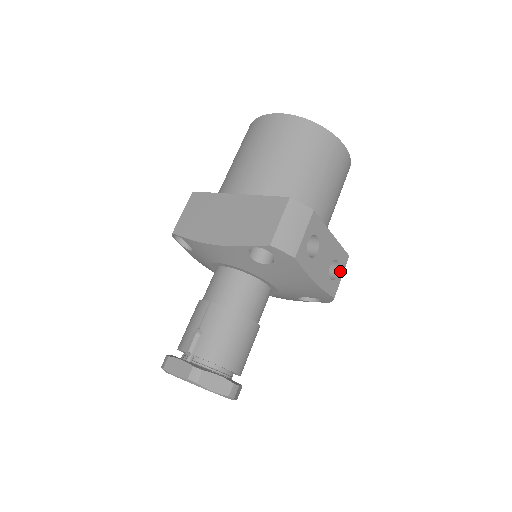
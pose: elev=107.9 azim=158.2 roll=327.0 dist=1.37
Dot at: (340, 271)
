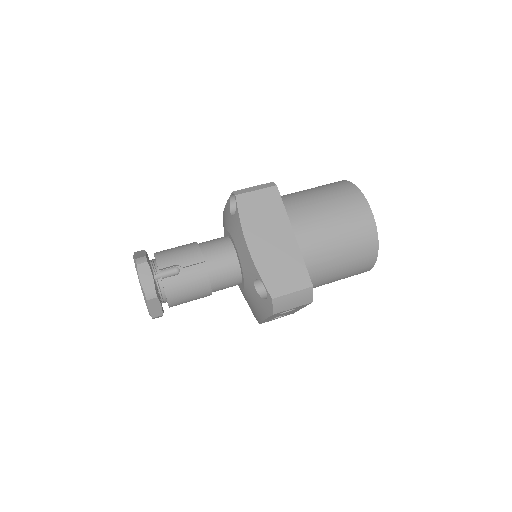
Dot at: (280, 317)
